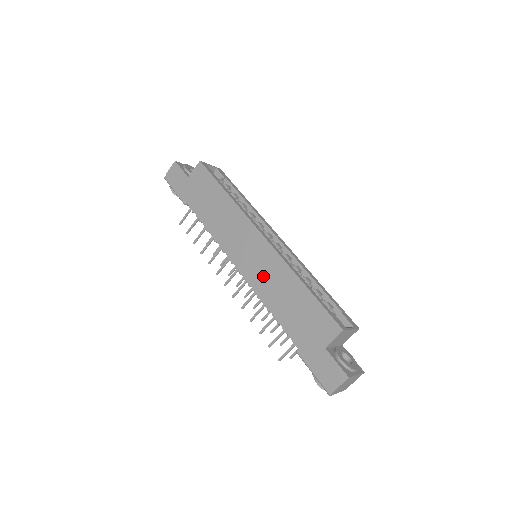
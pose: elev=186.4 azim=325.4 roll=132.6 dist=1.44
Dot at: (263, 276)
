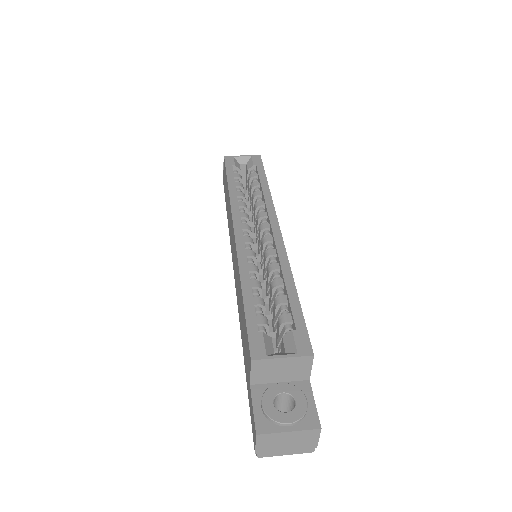
Dot at: (237, 283)
